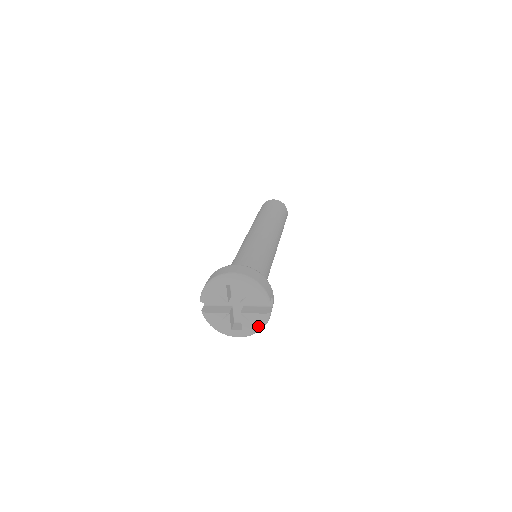
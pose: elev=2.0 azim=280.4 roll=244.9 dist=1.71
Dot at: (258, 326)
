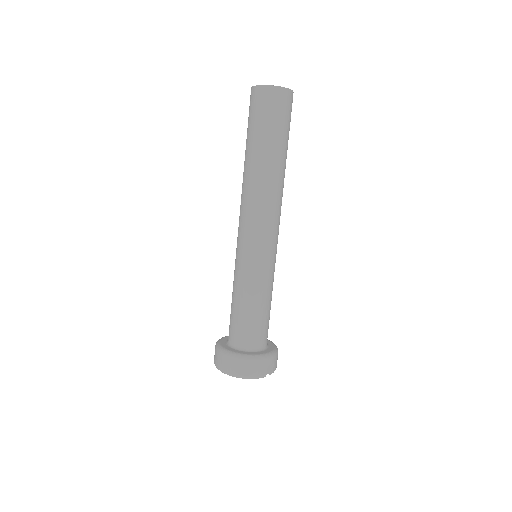
Dot at: occluded
